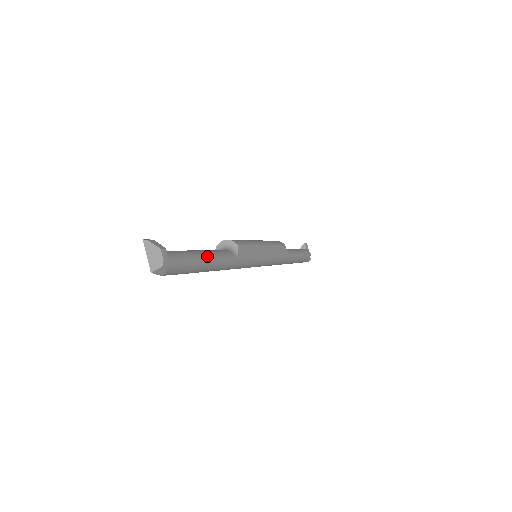
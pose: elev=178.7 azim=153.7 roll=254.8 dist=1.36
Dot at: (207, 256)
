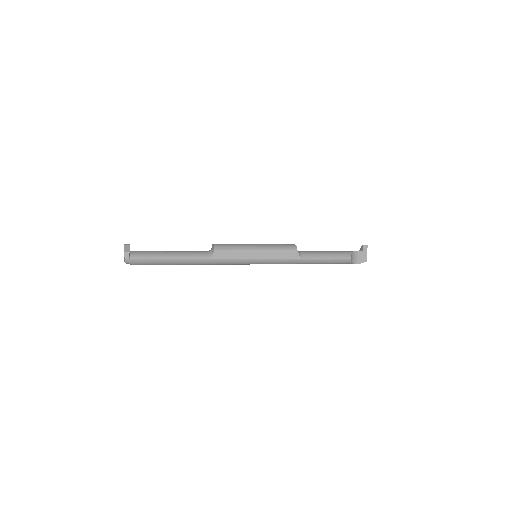
Dot at: (172, 257)
